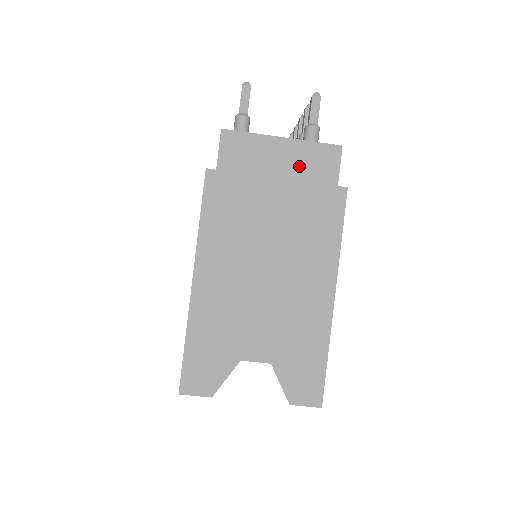
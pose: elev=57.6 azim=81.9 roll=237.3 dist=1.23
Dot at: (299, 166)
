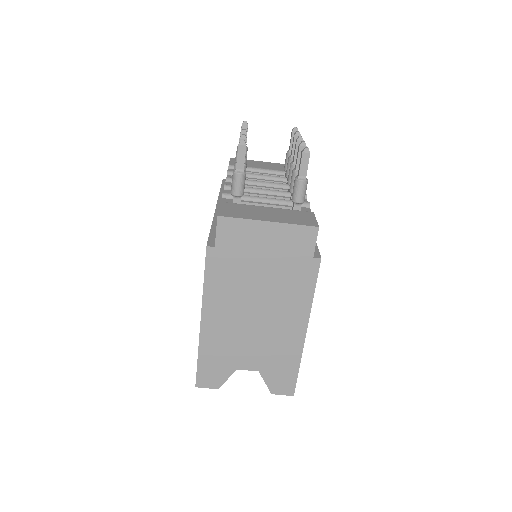
Dot at: (282, 243)
